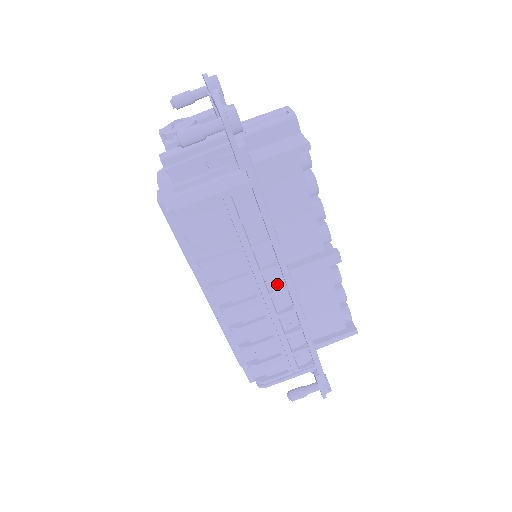
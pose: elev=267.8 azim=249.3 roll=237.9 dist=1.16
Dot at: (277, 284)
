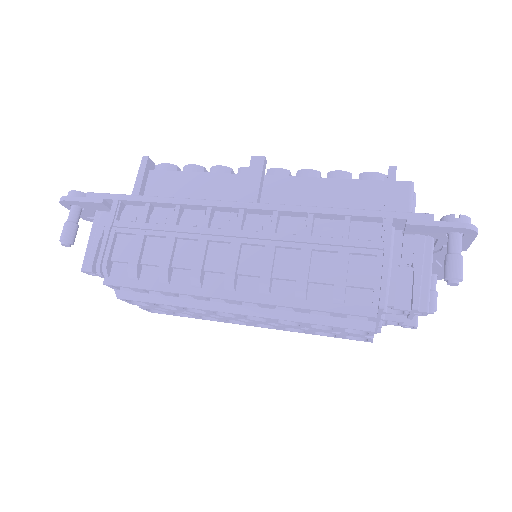
Dot at: (234, 220)
